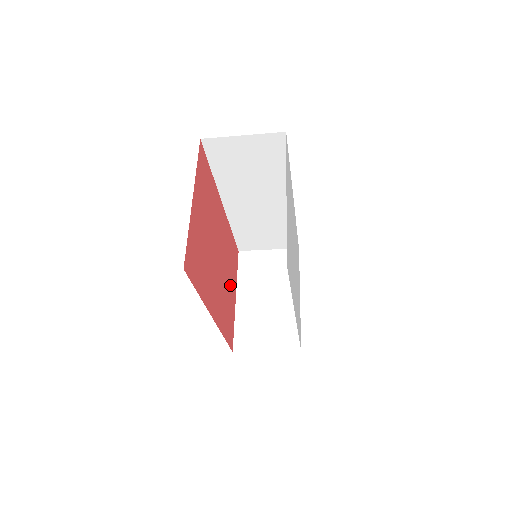
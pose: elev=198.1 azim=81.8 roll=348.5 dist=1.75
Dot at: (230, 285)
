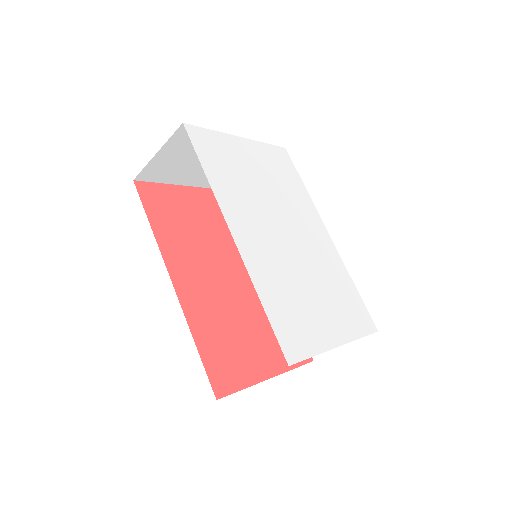
Dot at: (256, 341)
